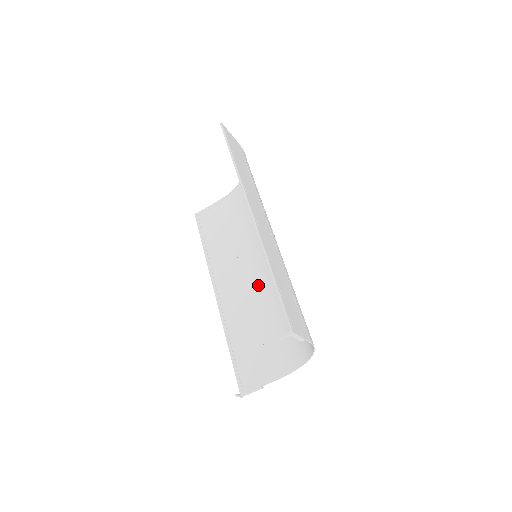
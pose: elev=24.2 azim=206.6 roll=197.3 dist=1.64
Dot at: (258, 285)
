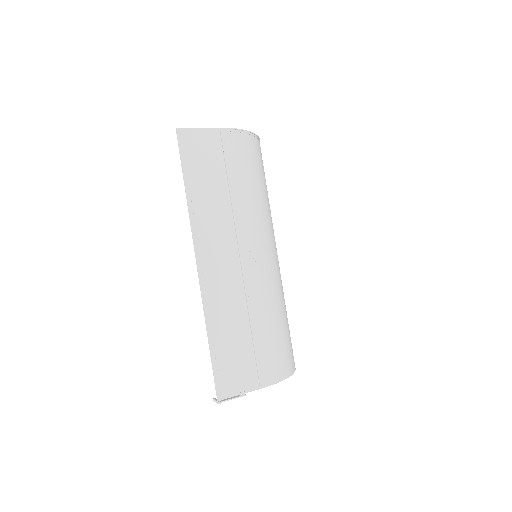
Dot at: occluded
